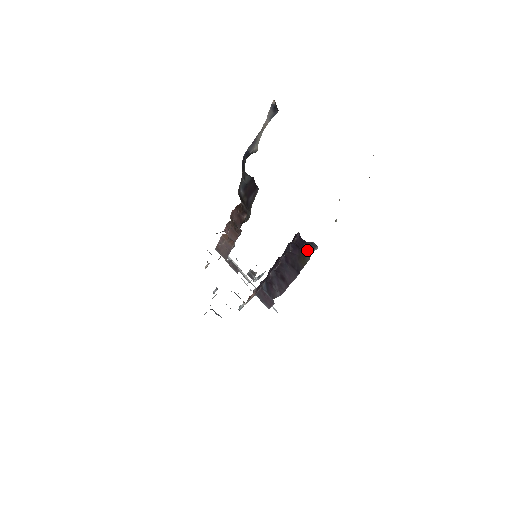
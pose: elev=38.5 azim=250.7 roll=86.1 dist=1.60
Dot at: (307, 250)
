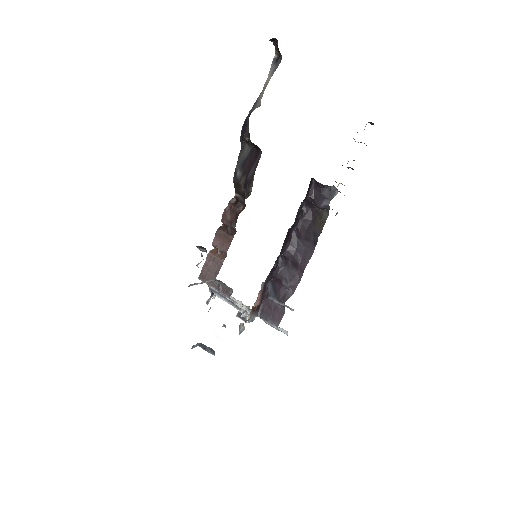
Dot at: (325, 200)
